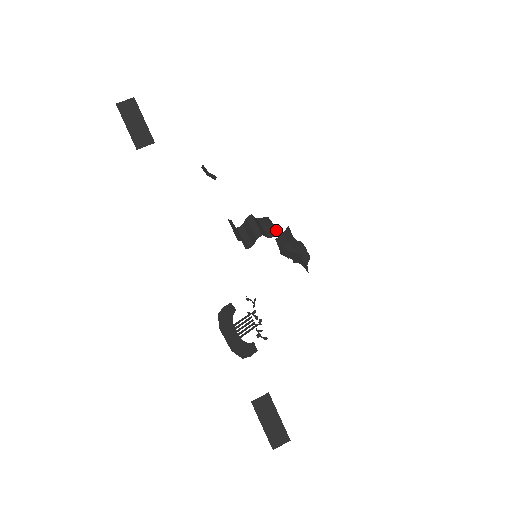
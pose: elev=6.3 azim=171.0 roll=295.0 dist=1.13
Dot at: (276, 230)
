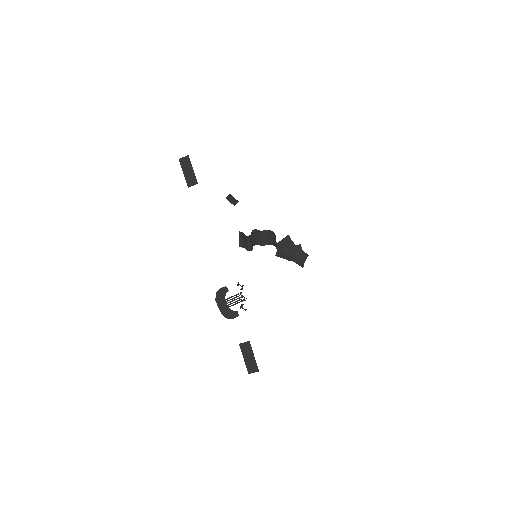
Dot at: (270, 240)
